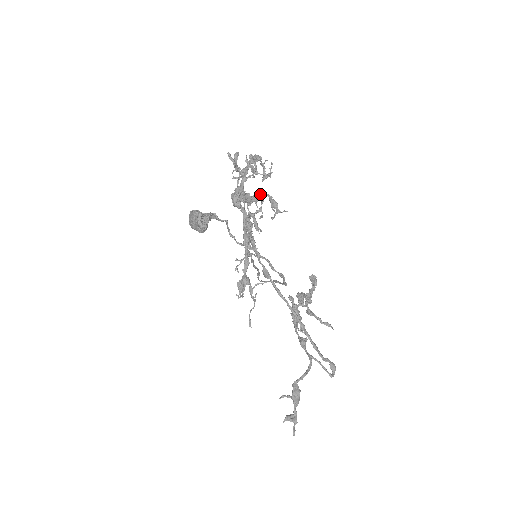
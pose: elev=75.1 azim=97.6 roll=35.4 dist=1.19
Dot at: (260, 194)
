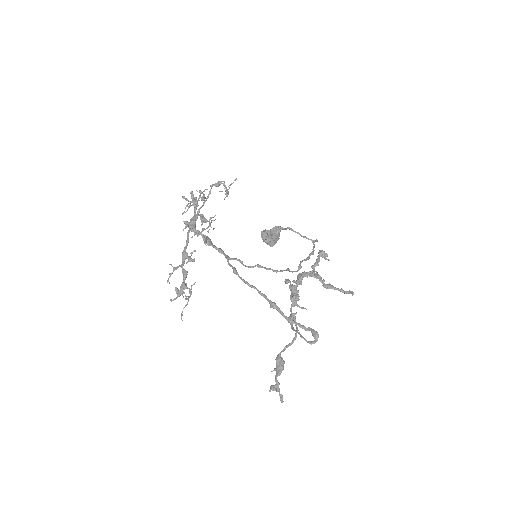
Dot at: (194, 217)
